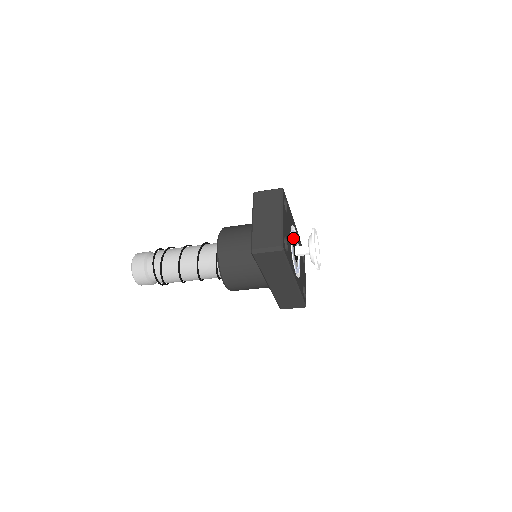
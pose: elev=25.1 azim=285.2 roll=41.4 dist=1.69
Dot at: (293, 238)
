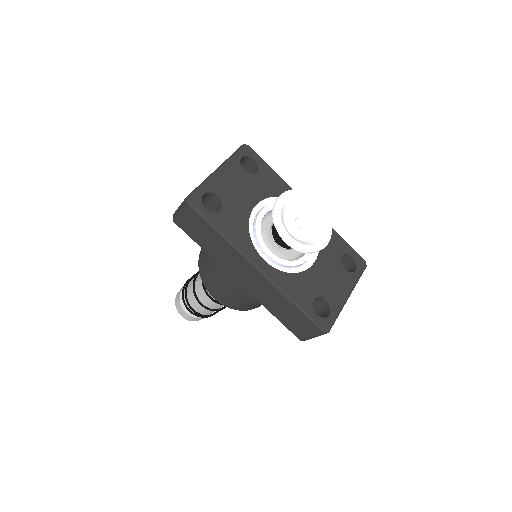
Dot at: occluded
